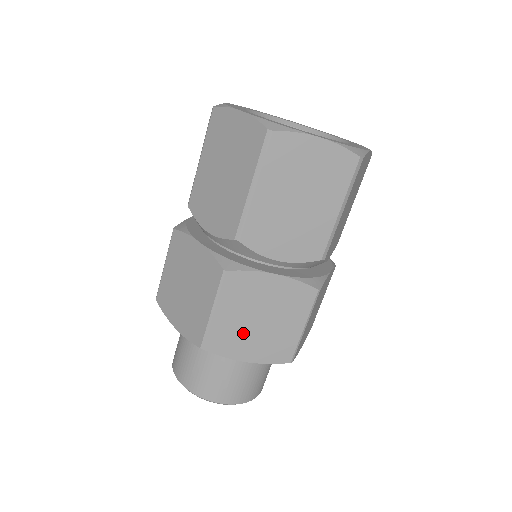
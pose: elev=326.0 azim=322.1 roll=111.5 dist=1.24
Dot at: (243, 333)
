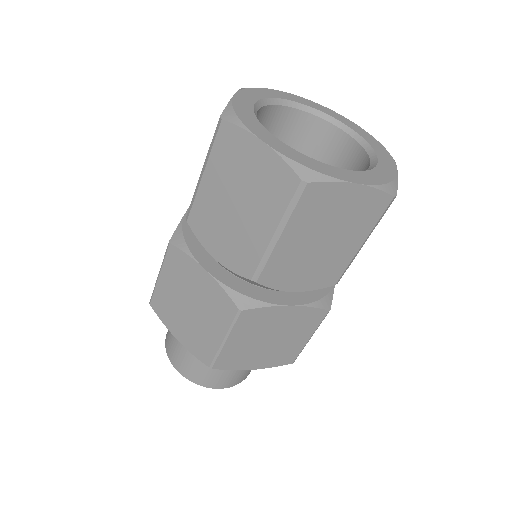
Dot at: (177, 310)
